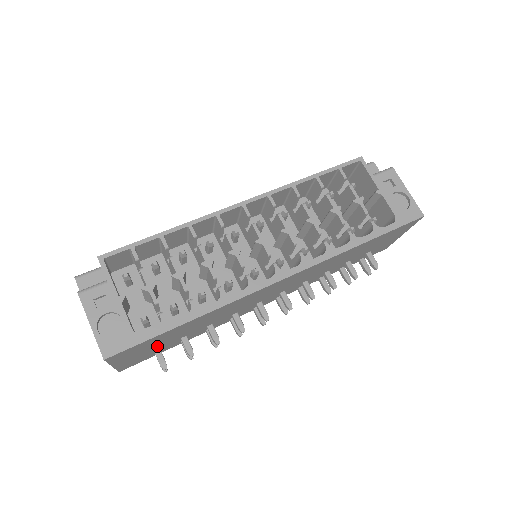
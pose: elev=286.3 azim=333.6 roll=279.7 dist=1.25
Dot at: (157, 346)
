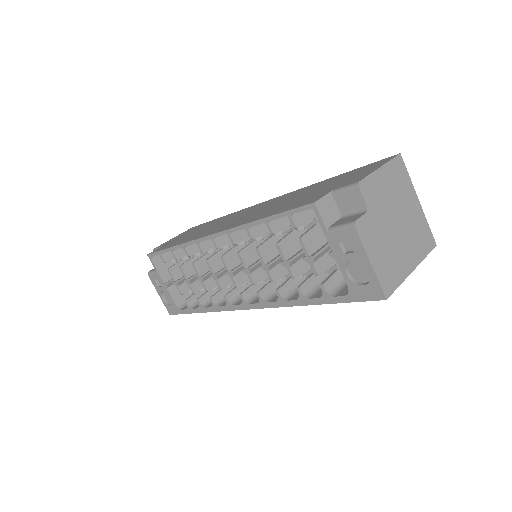
Dot at: occluded
